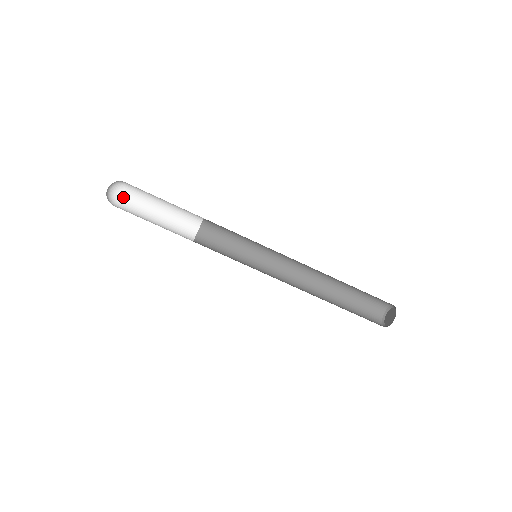
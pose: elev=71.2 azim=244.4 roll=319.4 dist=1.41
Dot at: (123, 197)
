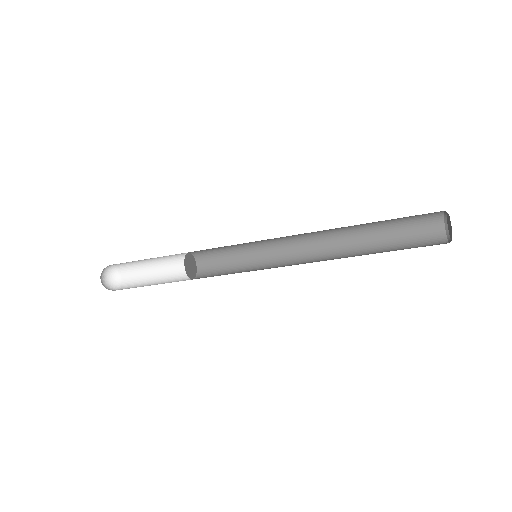
Dot at: (122, 275)
